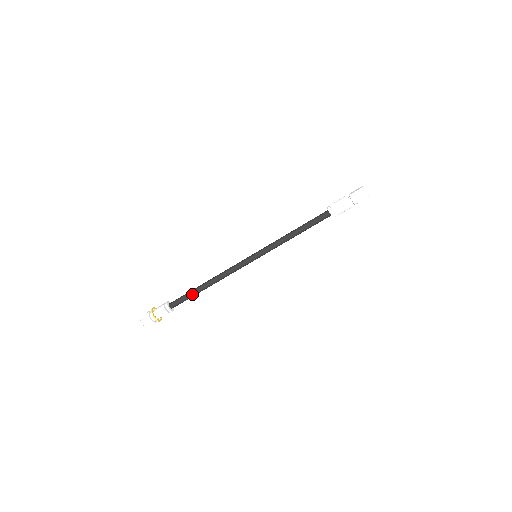
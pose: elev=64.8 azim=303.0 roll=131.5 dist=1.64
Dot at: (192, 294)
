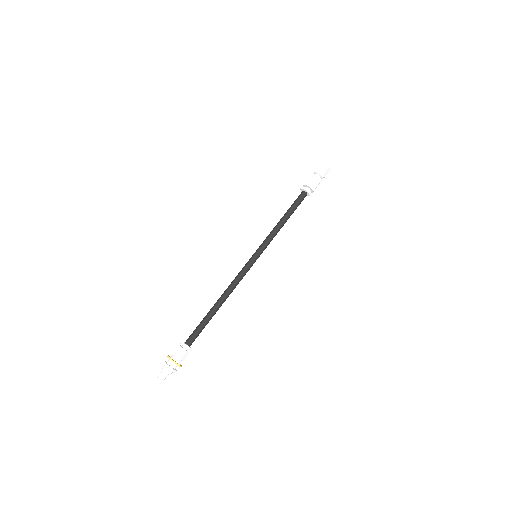
Dot at: (205, 319)
